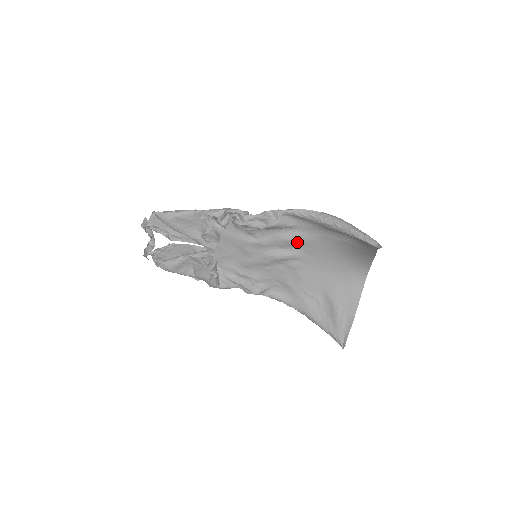
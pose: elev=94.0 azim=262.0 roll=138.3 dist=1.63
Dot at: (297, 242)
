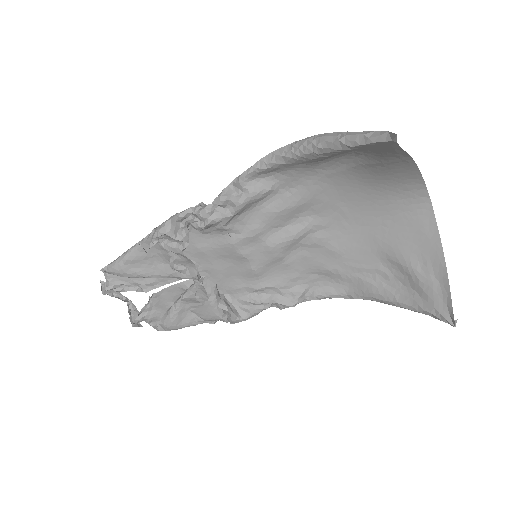
Dot at: (296, 206)
